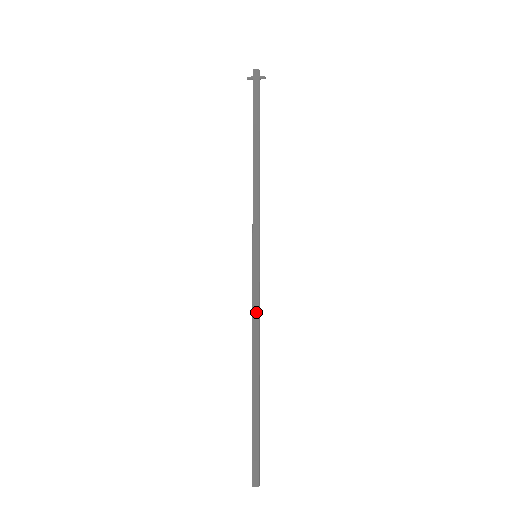
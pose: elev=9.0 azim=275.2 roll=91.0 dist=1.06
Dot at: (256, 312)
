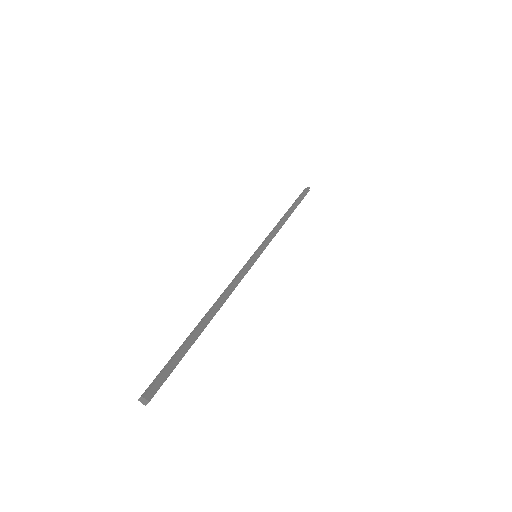
Dot at: (233, 280)
